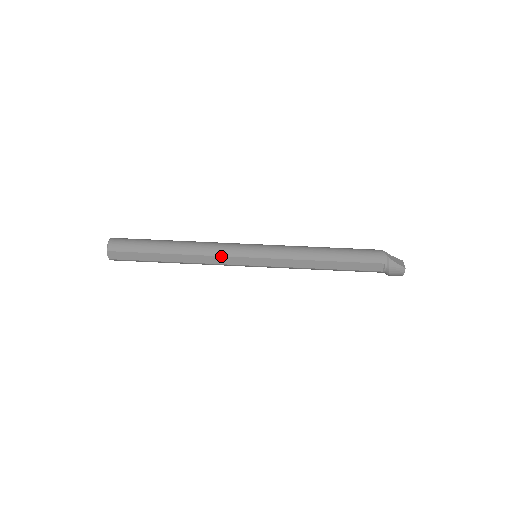
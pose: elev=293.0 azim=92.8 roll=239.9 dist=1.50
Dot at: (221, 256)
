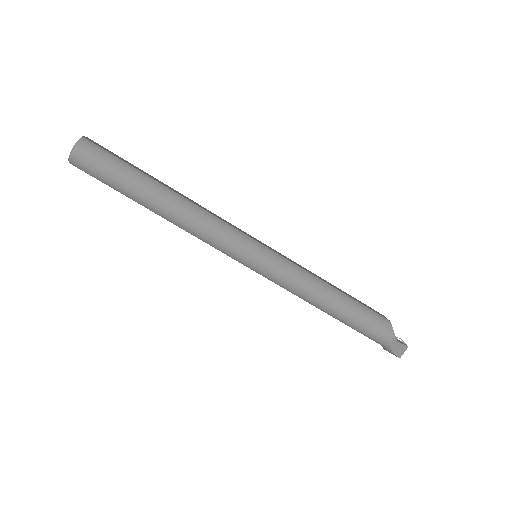
Dot at: (210, 245)
